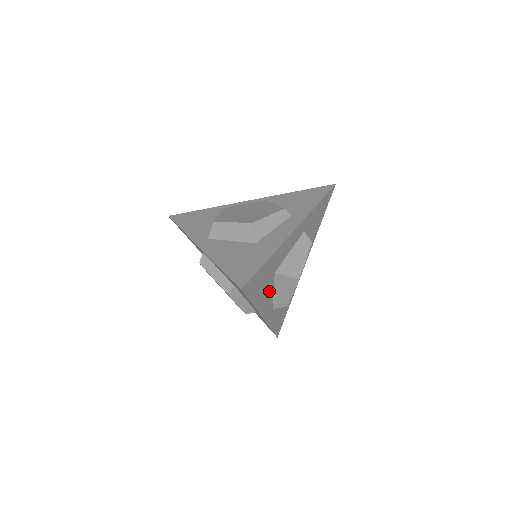
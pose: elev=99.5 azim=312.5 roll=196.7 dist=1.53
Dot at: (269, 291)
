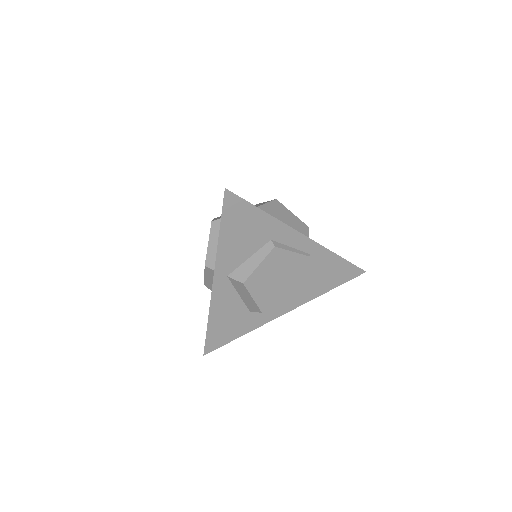
Dot at: occluded
